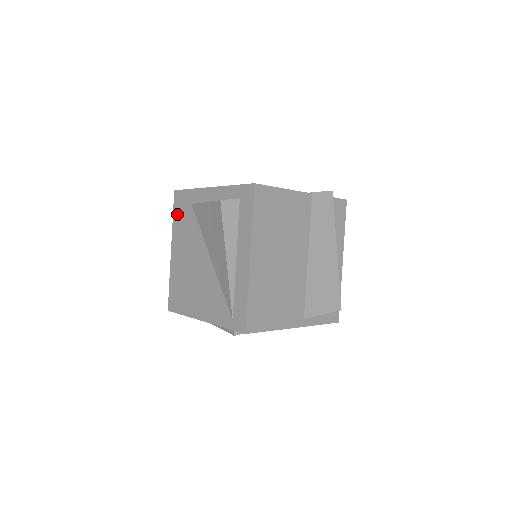
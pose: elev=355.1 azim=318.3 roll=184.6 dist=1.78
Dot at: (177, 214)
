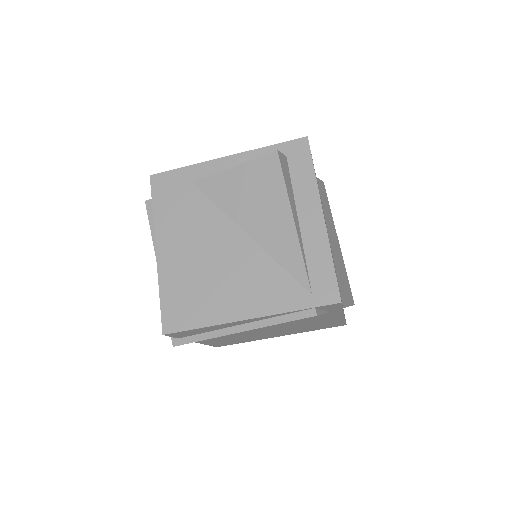
Dot at: (162, 201)
